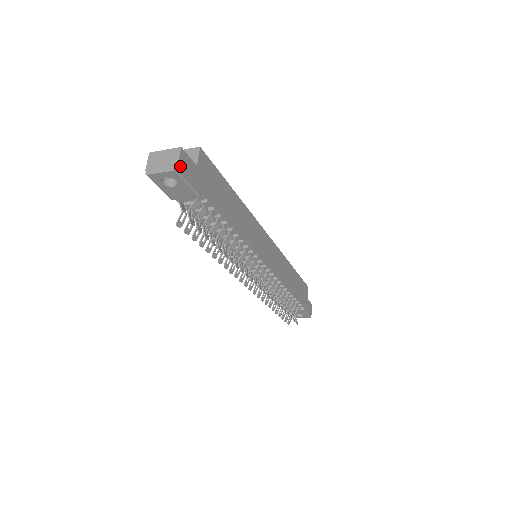
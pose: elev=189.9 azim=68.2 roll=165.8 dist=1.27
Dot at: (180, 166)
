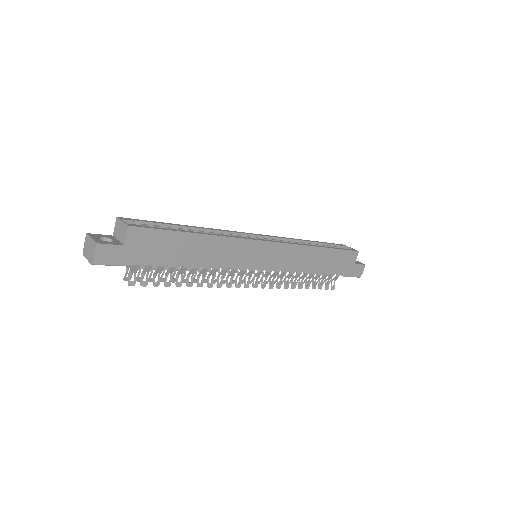
Dot at: (97, 259)
